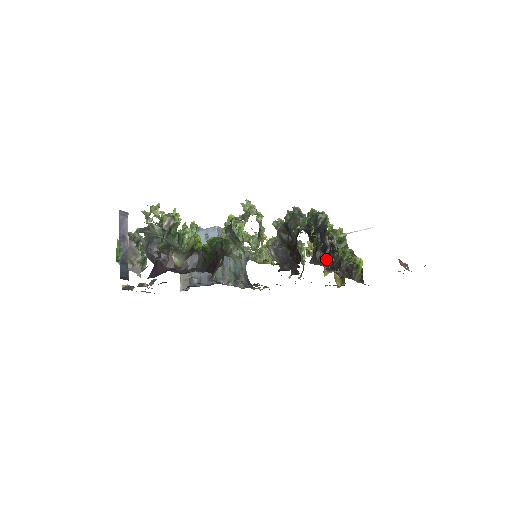
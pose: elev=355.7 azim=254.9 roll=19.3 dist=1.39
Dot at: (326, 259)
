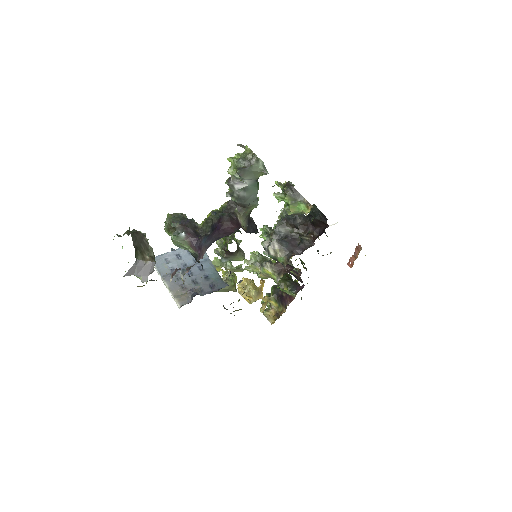
Dot at: occluded
